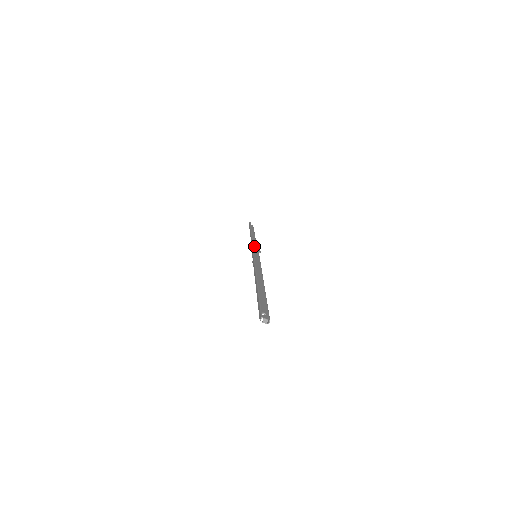
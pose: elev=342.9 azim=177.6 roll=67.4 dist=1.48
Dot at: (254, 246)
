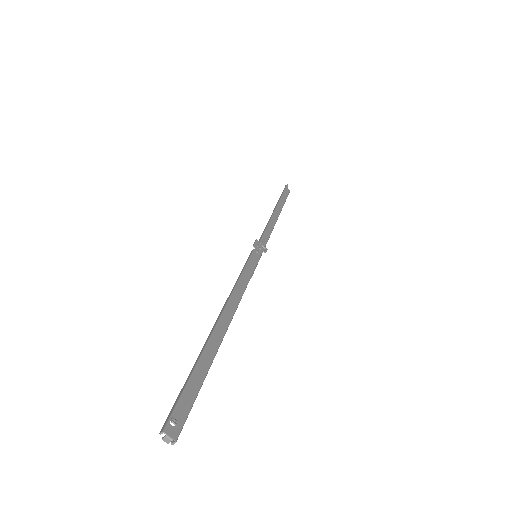
Dot at: (264, 235)
